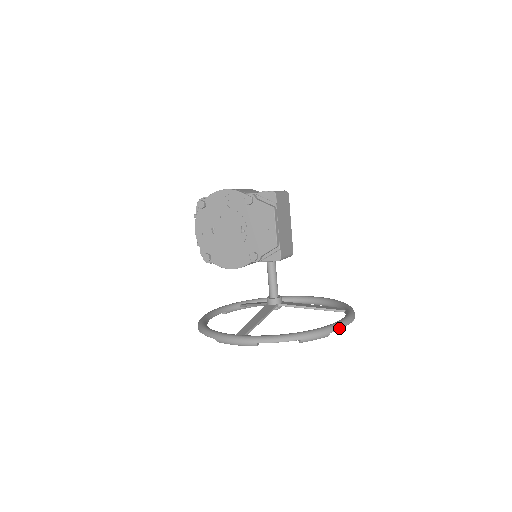
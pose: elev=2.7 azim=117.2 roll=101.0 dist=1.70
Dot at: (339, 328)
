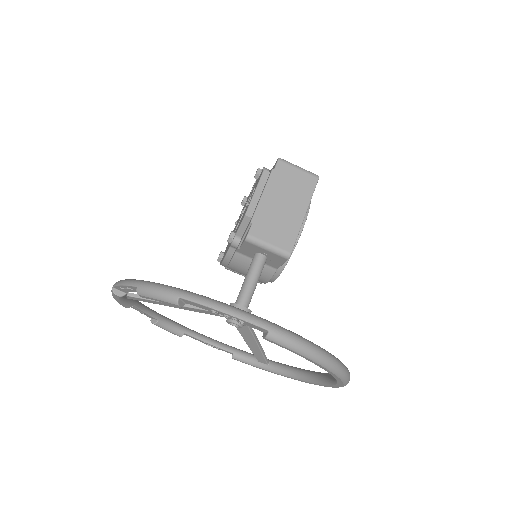
Dot at: (202, 302)
